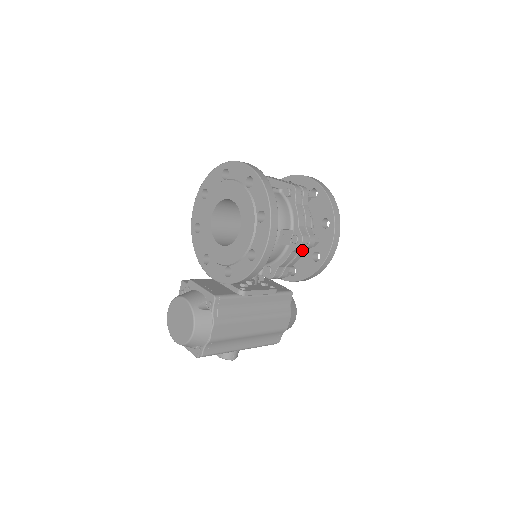
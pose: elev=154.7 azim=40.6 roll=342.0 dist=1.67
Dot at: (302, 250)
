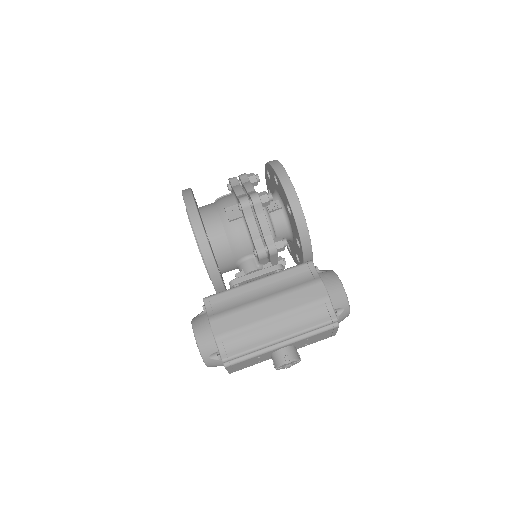
Dot at: (256, 211)
